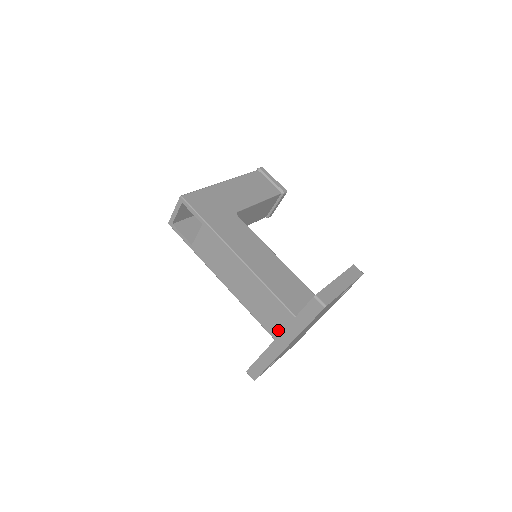
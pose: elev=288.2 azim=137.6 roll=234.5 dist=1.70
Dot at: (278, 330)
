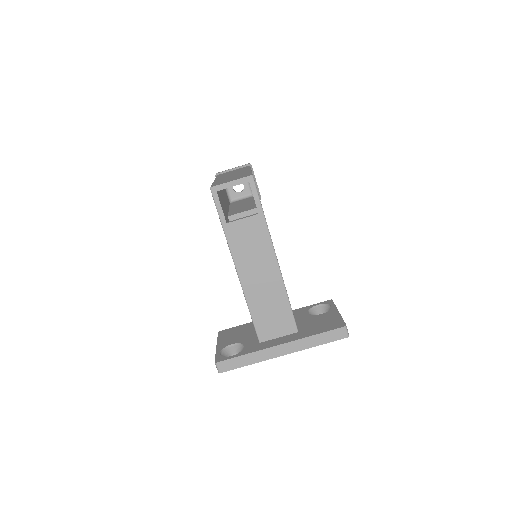
Dot at: (271, 335)
